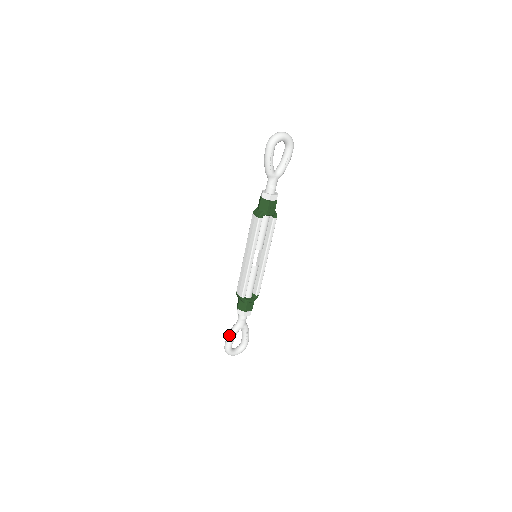
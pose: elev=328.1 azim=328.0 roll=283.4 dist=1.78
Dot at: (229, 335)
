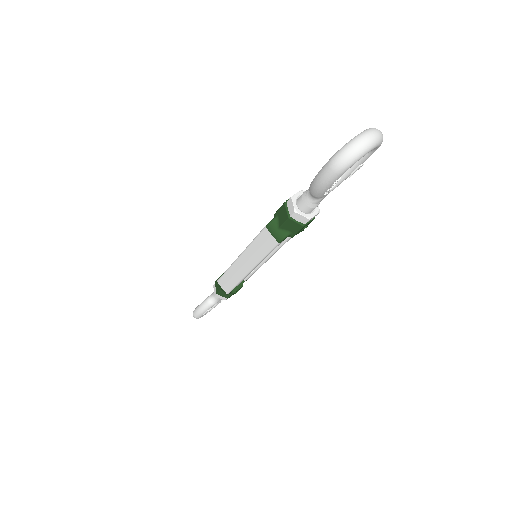
Dot at: (201, 310)
